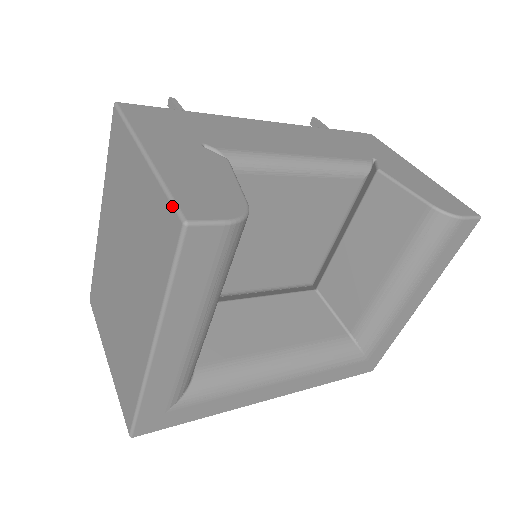
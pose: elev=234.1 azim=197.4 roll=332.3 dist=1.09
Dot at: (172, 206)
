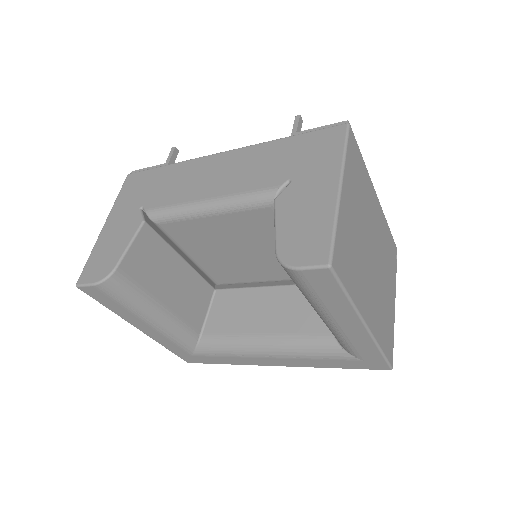
Dot at: (83, 272)
